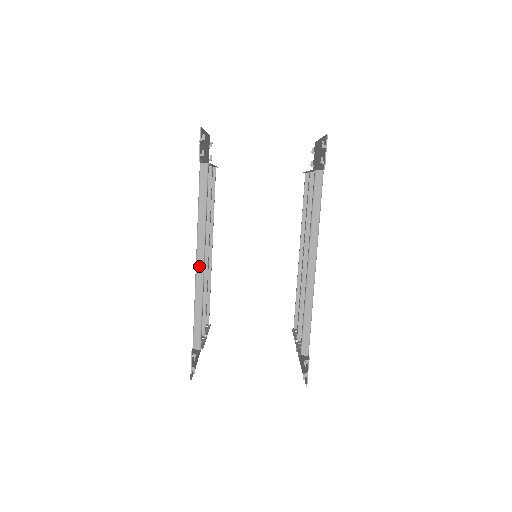
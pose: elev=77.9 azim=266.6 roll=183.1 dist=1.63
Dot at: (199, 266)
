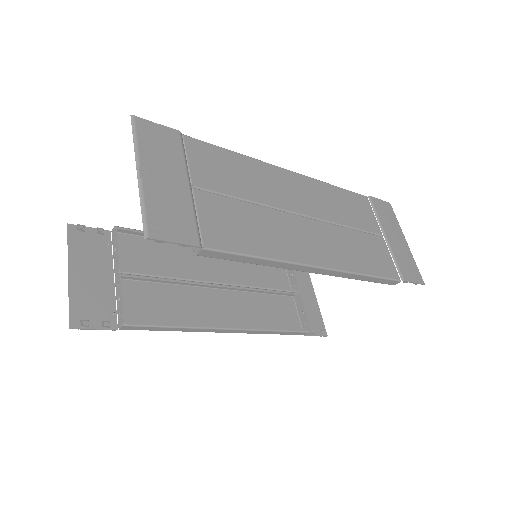
Dot at: (234, 332)
